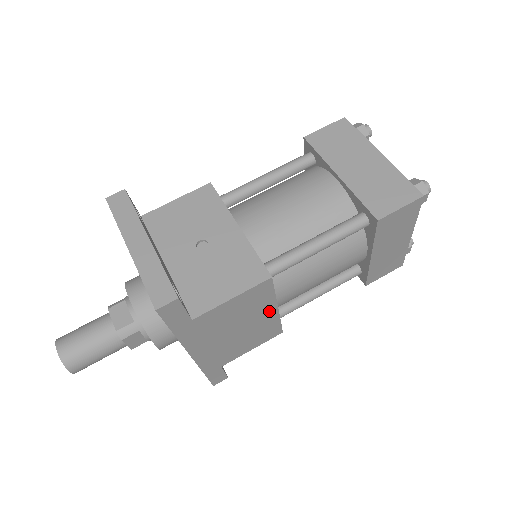
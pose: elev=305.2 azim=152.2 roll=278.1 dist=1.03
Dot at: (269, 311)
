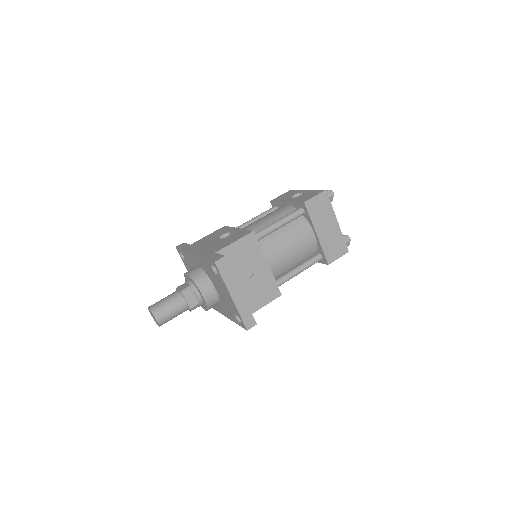
Dot at: occluded
